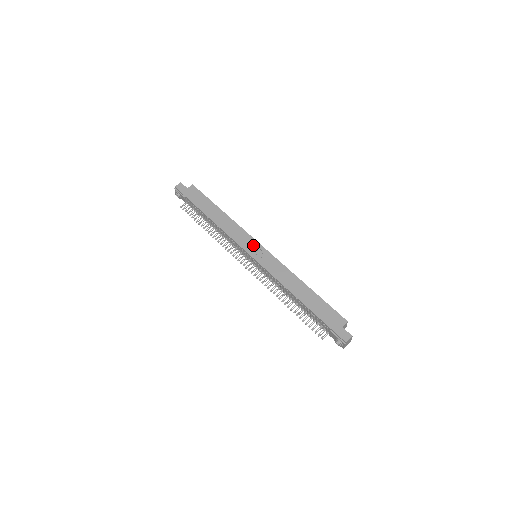
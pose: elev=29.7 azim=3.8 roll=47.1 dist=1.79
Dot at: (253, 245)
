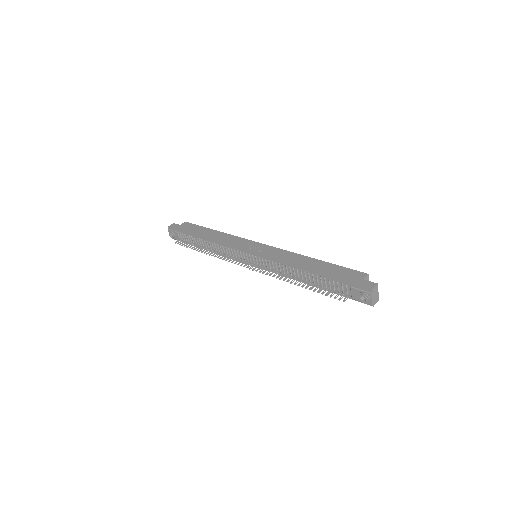
Dot at: (251, 244)
